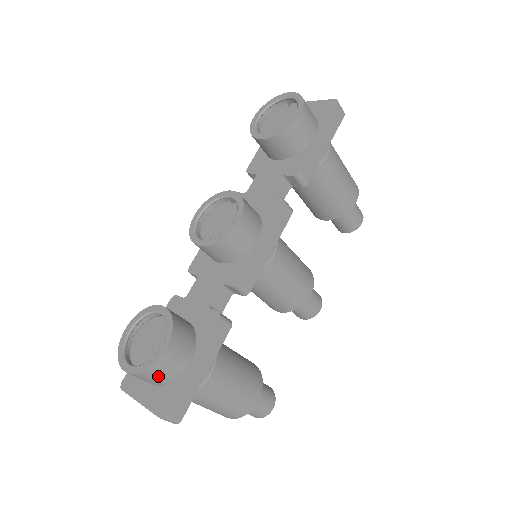
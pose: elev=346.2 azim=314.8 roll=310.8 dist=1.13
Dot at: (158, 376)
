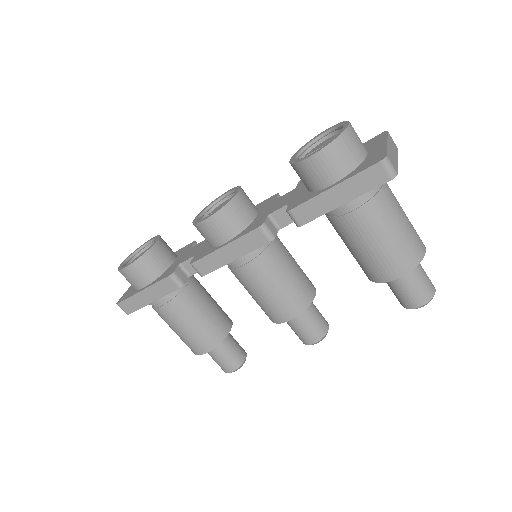
Dot at: (127, 279)
